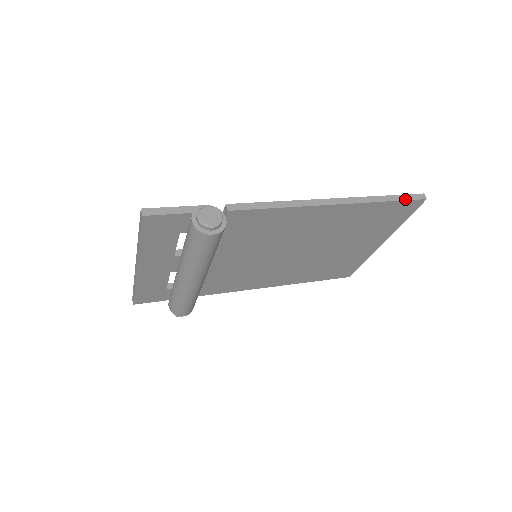
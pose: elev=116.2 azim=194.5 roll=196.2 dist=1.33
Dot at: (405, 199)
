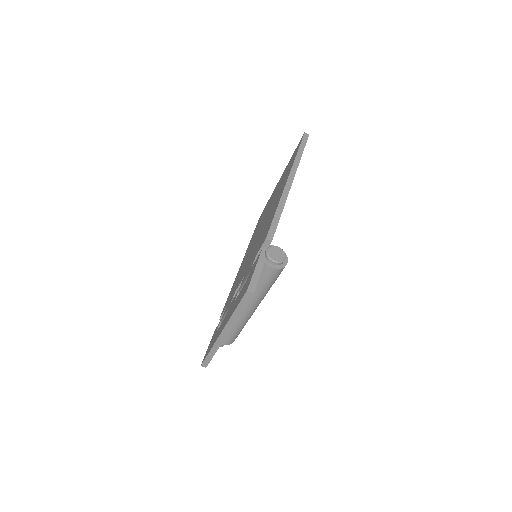
Dot at: (305, 145)
